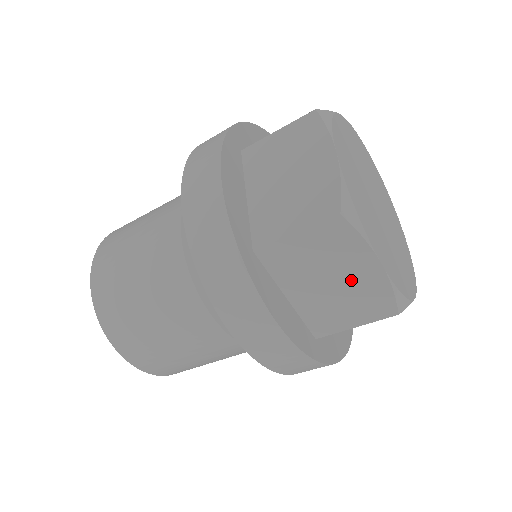
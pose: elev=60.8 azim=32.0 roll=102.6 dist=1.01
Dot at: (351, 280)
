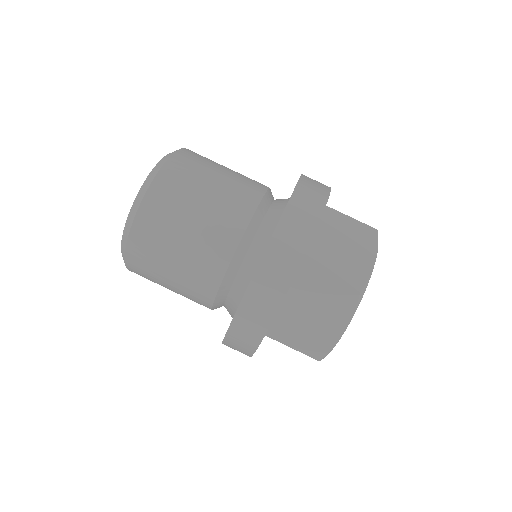
Dot at: occluded
